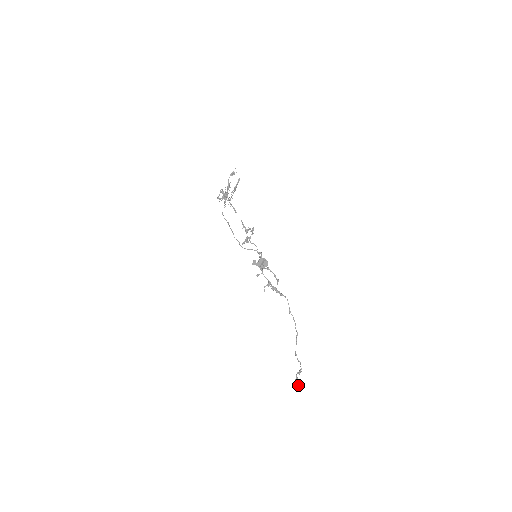
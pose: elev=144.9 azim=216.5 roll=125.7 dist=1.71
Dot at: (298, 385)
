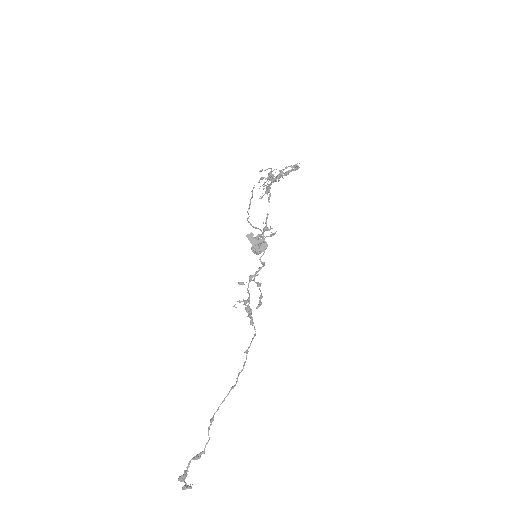
Dot at: (182, 479)
